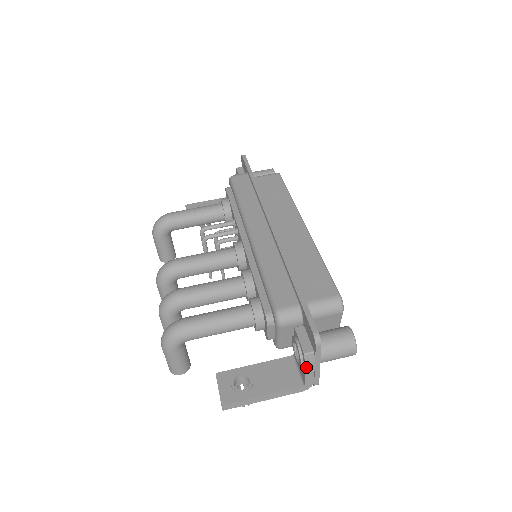
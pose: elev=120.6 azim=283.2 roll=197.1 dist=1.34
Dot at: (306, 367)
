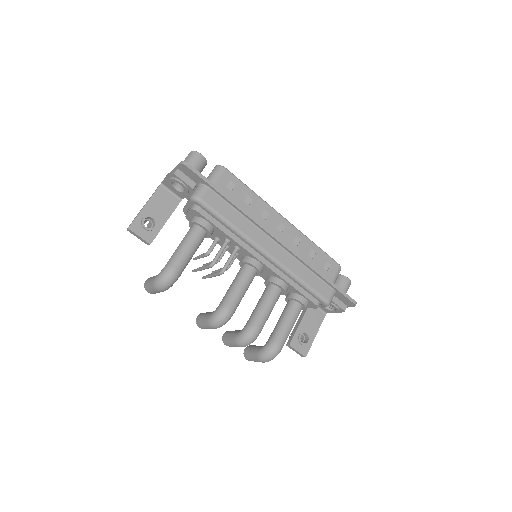
Dot at: (339, 312)
